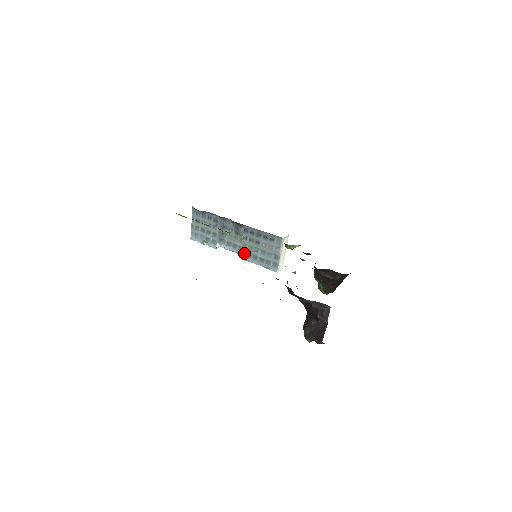
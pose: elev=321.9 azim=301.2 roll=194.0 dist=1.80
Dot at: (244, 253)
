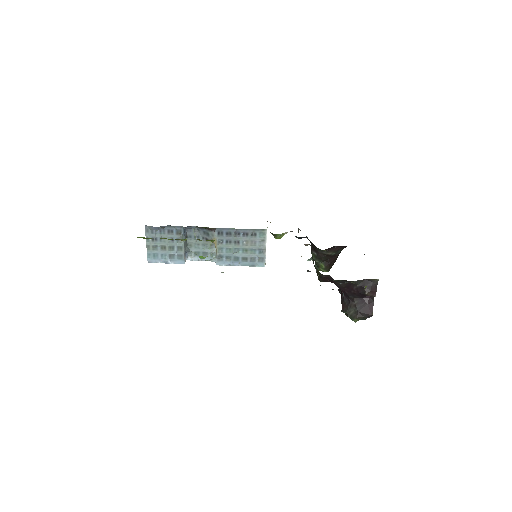
Dot at: (221, 258)
